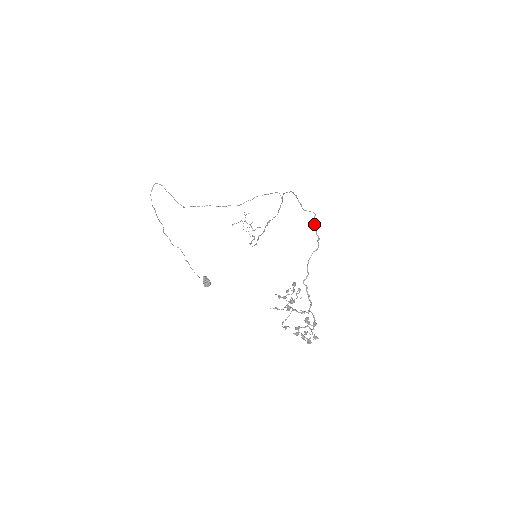
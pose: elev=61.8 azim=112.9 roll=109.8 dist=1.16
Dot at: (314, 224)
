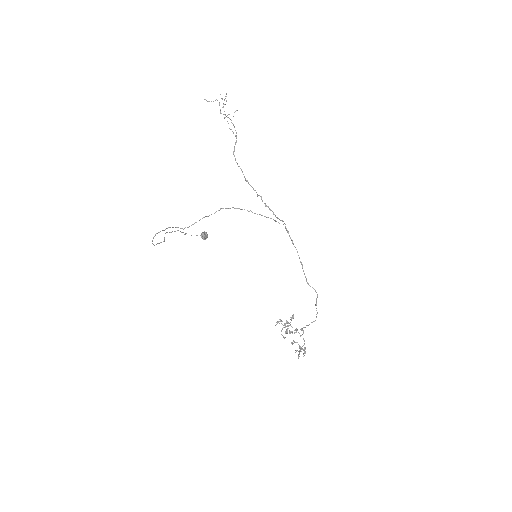
Dot at: occluded
